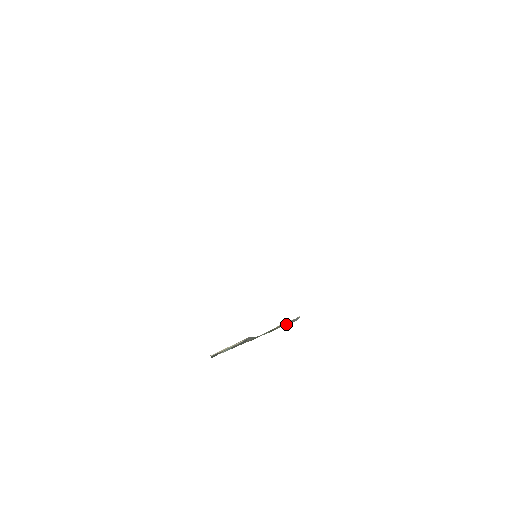
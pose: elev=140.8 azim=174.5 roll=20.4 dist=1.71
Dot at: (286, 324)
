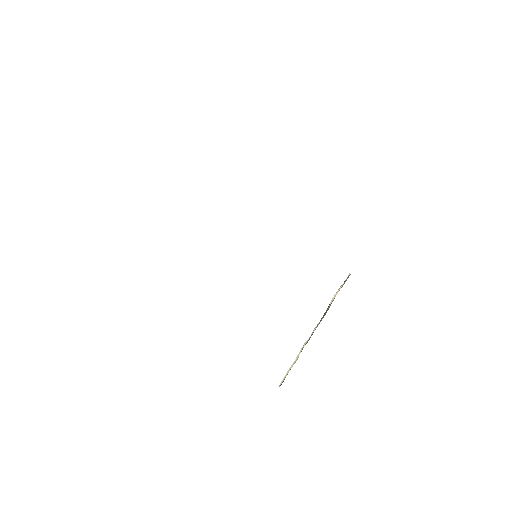
Dot at: (338, 291)
